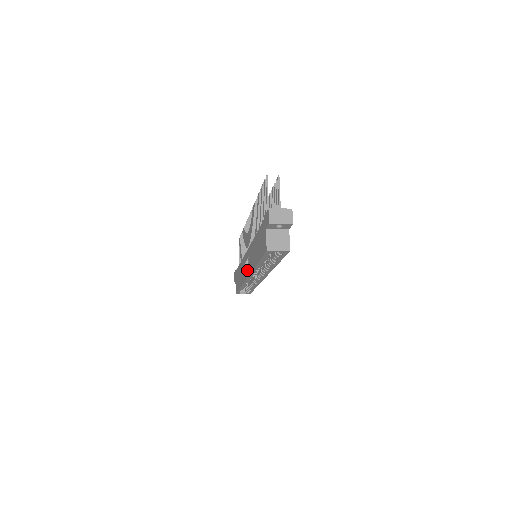
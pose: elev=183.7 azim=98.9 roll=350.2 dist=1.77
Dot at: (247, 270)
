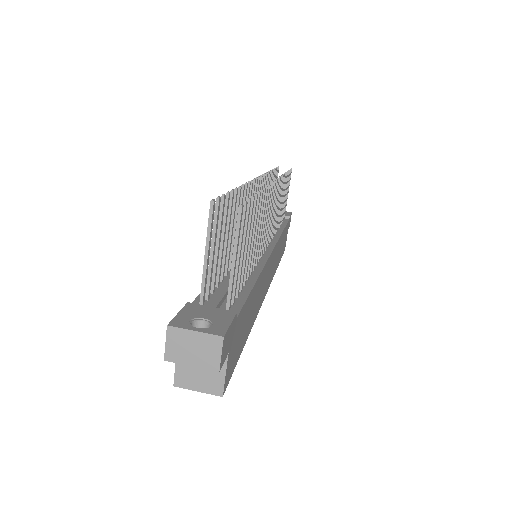
Dot at: occluded
